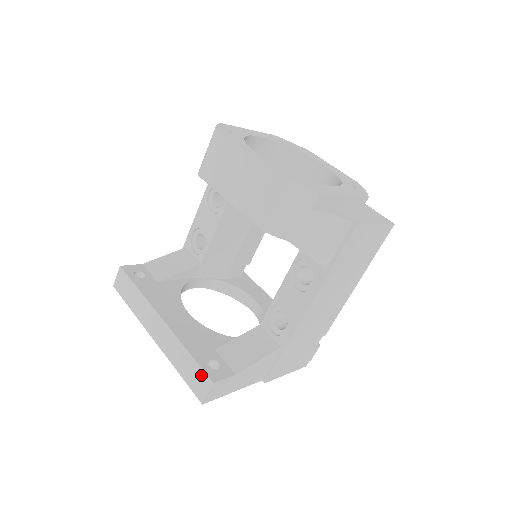
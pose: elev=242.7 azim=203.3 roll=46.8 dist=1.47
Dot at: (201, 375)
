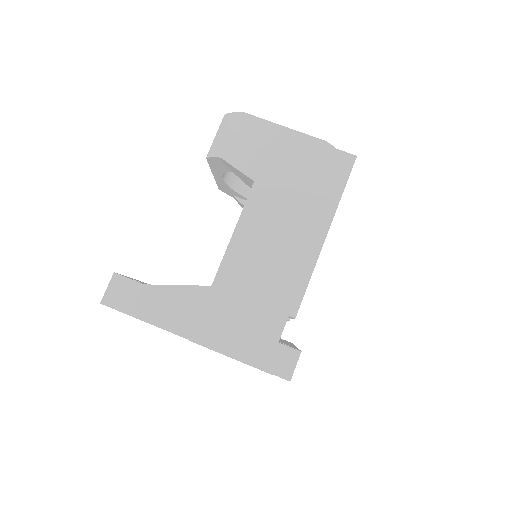
Dot at: occluded
